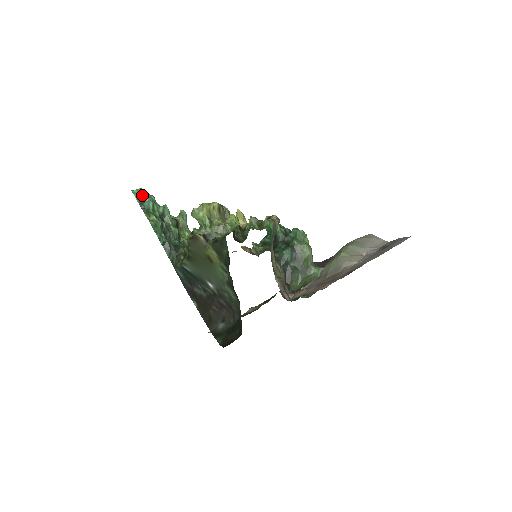
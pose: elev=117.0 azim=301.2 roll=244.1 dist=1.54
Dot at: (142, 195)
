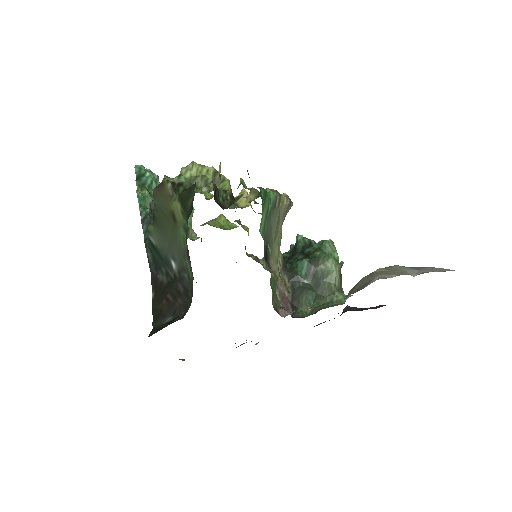
Dot at: (144, 170)
